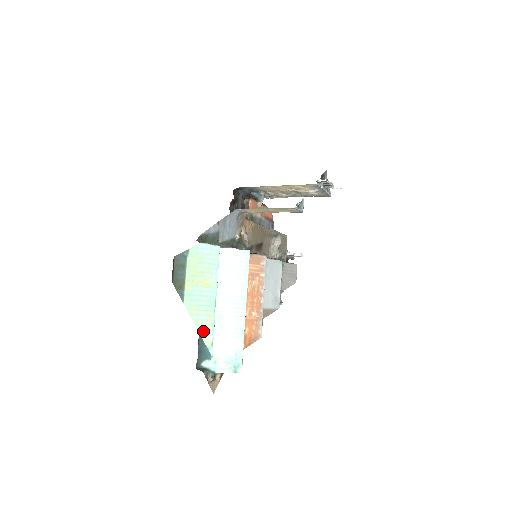
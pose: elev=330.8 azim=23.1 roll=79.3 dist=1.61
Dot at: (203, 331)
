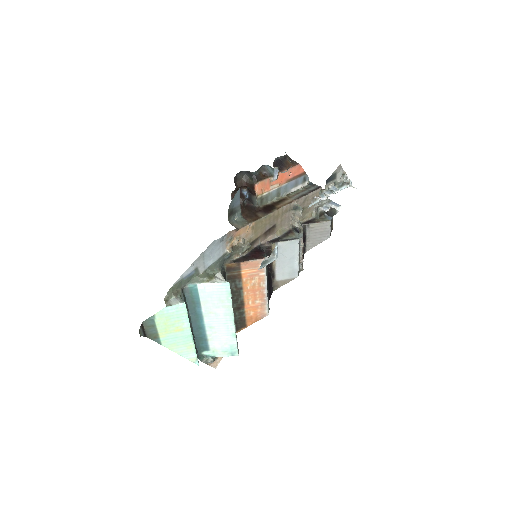
Dot at: (186, 355)
